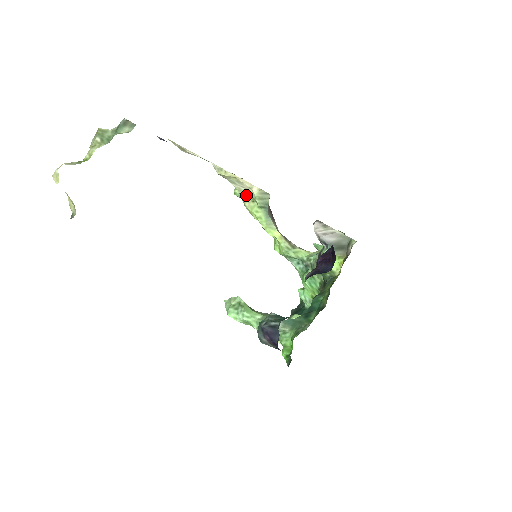
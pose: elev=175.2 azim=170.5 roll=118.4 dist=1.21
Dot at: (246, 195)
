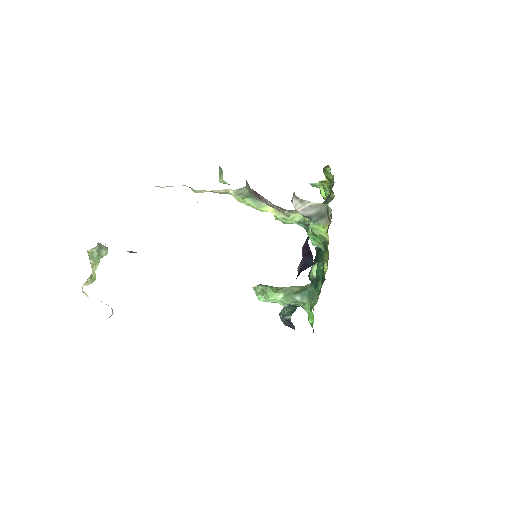
Dot at: (227, 193)
